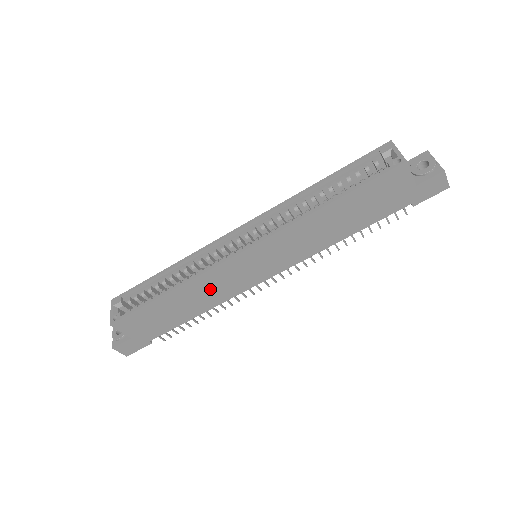
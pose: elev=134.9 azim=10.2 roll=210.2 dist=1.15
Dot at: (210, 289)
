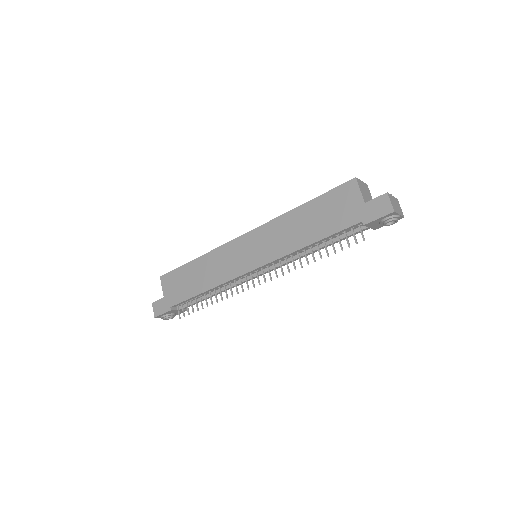
Dot at: (217, 266)
